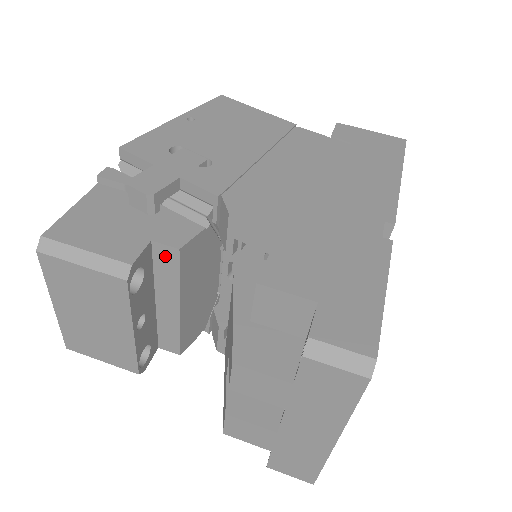
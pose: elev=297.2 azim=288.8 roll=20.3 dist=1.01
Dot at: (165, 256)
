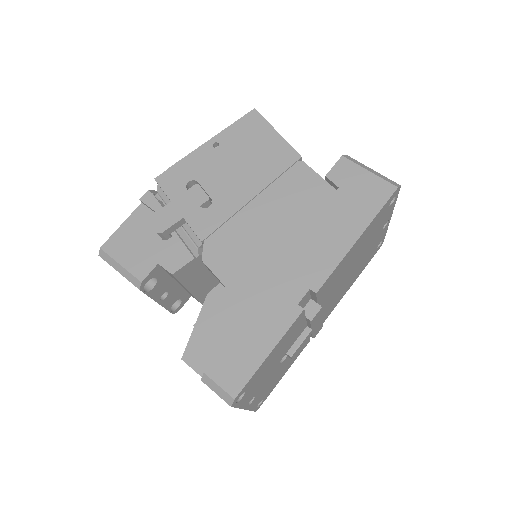
Dot at: (168, 272)
